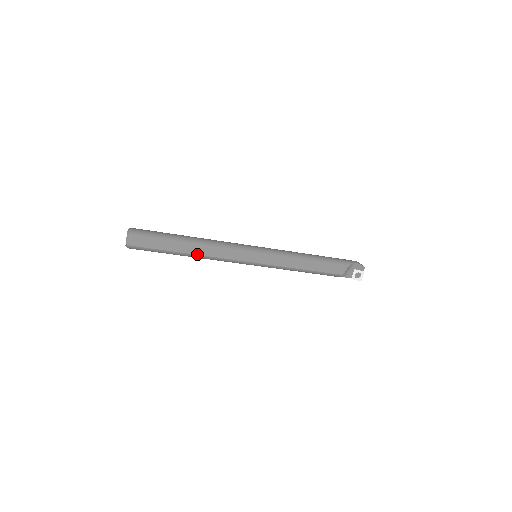
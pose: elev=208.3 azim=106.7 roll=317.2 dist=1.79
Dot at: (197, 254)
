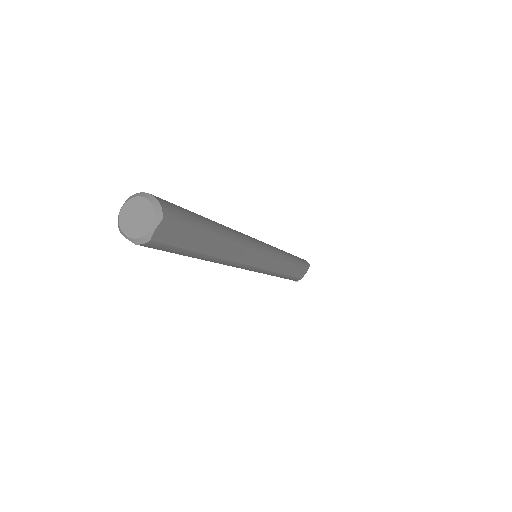
Dot at: (224, 258)
